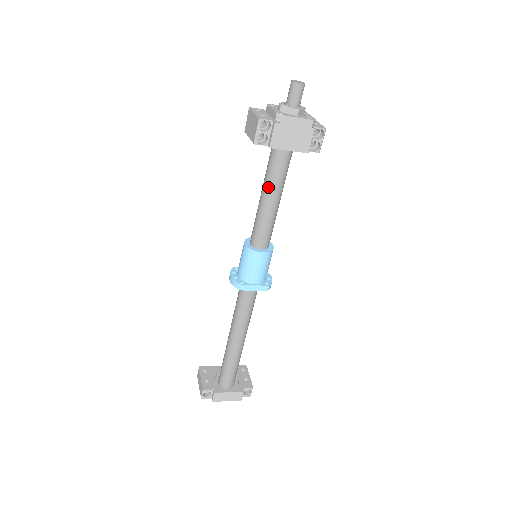
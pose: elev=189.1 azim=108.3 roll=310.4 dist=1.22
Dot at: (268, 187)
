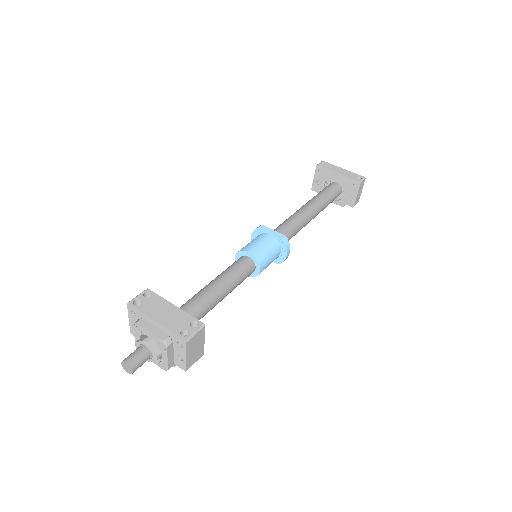
Dot at: occluded
